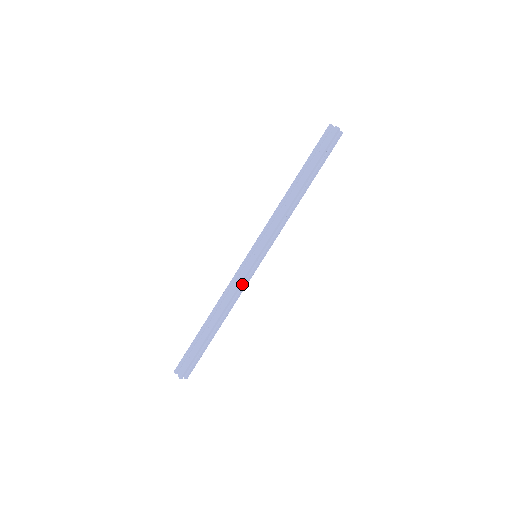
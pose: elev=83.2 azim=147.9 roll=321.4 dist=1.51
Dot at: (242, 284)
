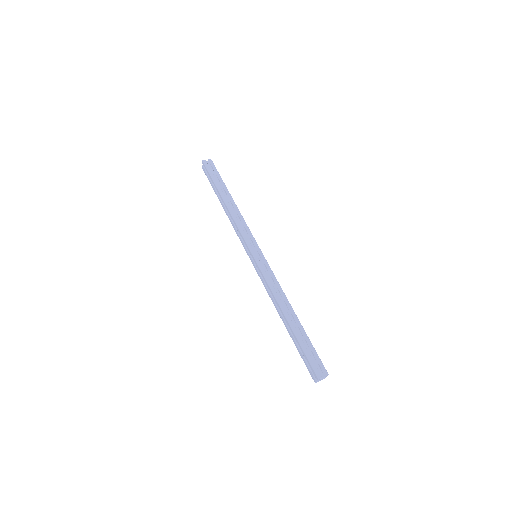
Dot at: occluded
